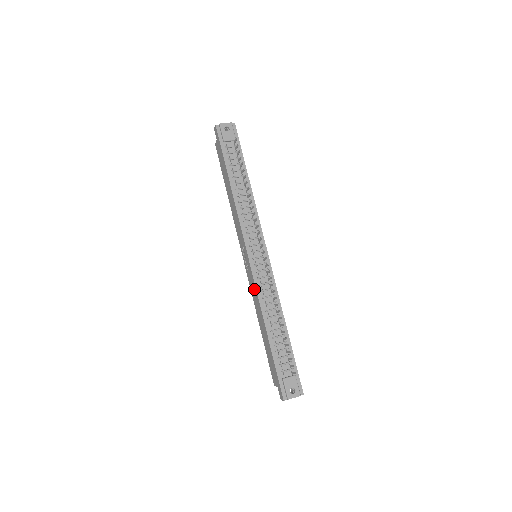
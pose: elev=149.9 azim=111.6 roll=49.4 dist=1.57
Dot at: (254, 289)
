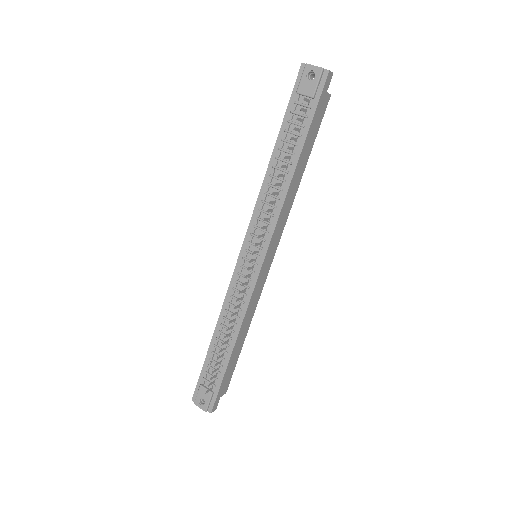
Dot at: occluded
